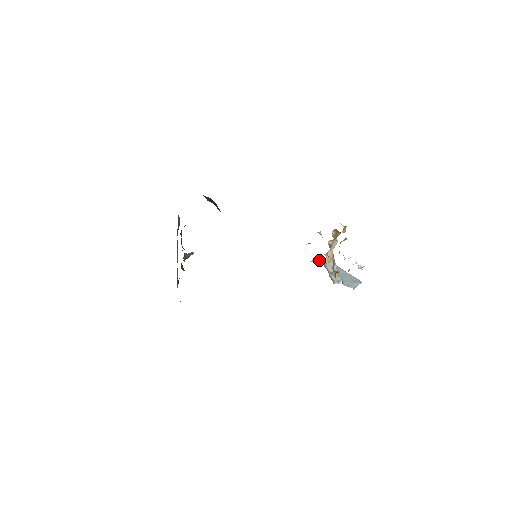
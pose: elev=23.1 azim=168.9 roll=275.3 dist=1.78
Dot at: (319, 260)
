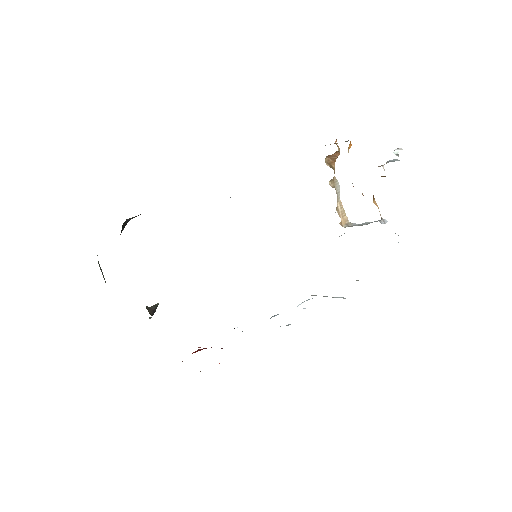
Dot at: occluded
